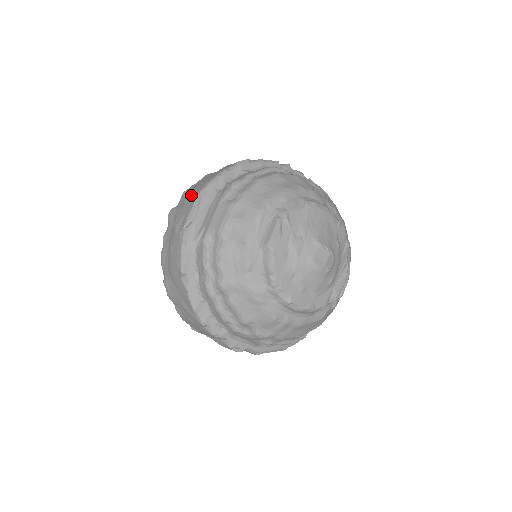
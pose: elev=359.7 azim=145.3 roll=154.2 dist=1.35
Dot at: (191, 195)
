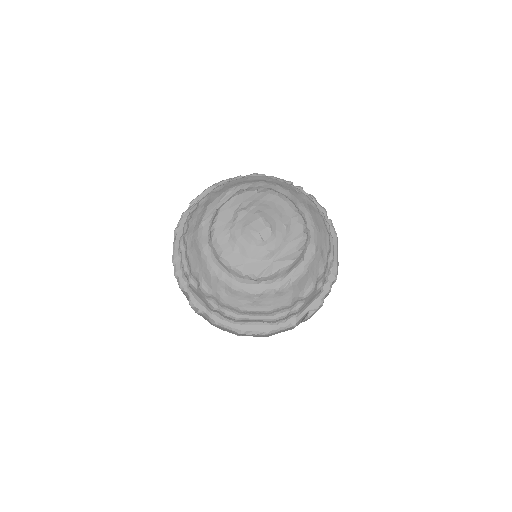
Dot at: occluded
